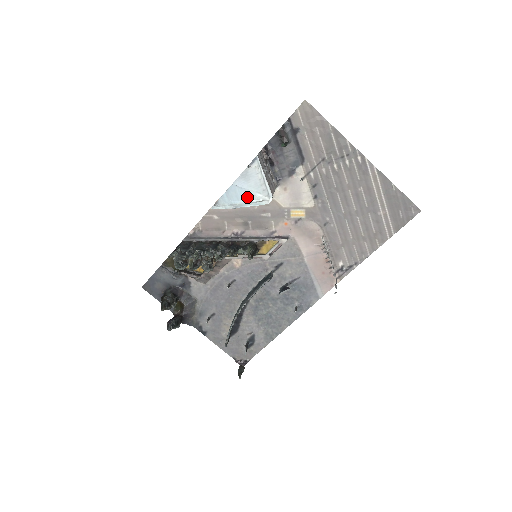
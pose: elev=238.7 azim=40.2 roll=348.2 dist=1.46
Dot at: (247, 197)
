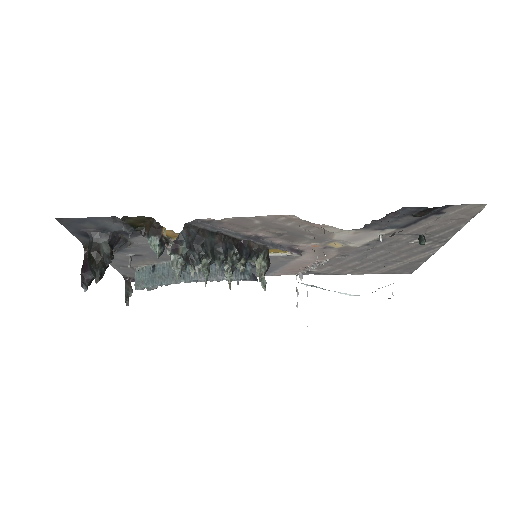
Dot at: occluded
